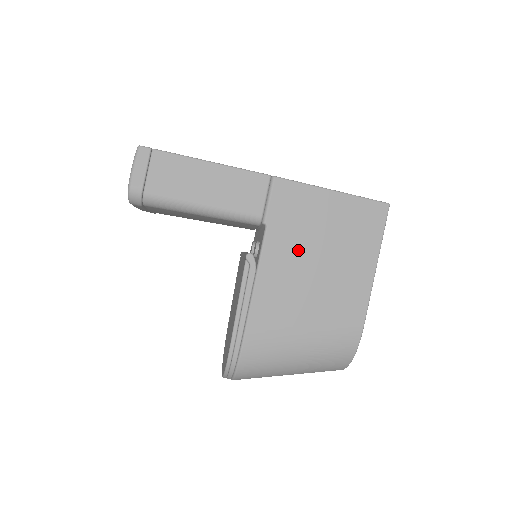
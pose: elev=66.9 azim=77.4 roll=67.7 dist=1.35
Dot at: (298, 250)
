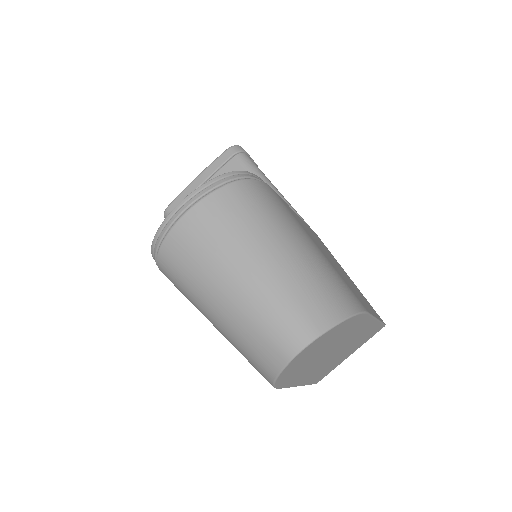
Dot at: occluded
